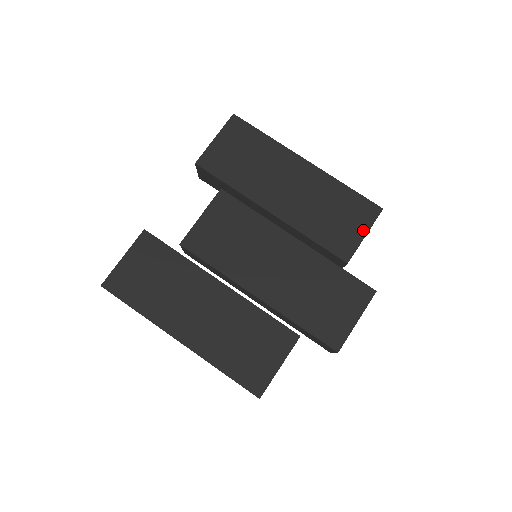
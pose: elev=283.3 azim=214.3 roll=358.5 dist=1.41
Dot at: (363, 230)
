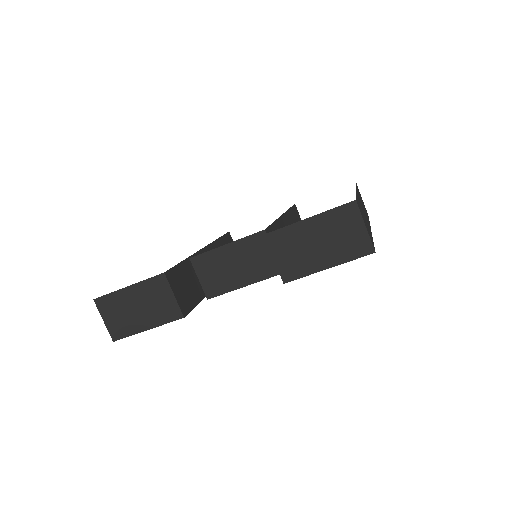
Dot at: occluded
